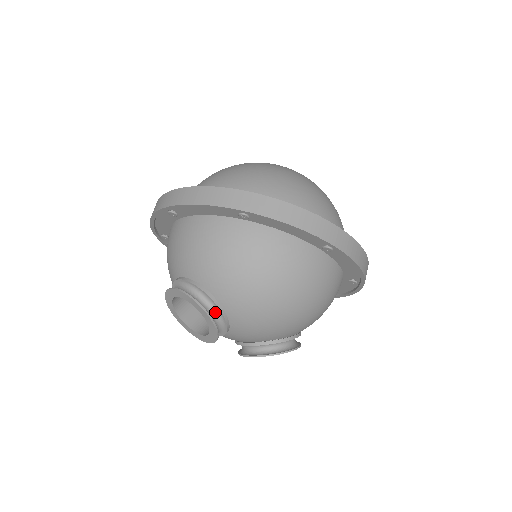
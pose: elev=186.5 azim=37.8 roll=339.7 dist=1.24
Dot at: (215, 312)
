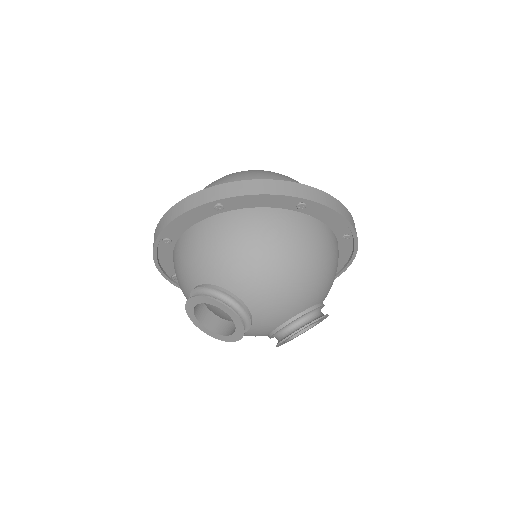
Dot at: (231, 302)
